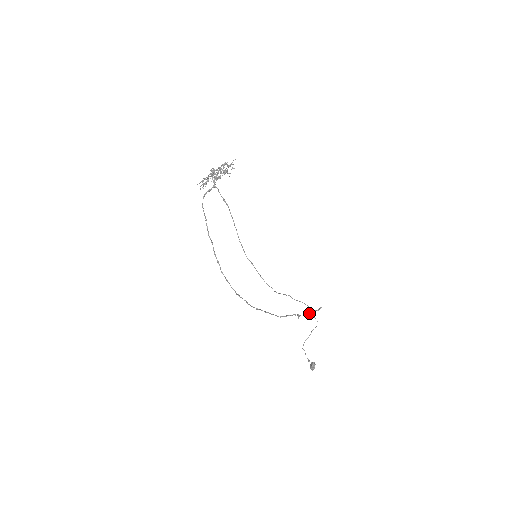
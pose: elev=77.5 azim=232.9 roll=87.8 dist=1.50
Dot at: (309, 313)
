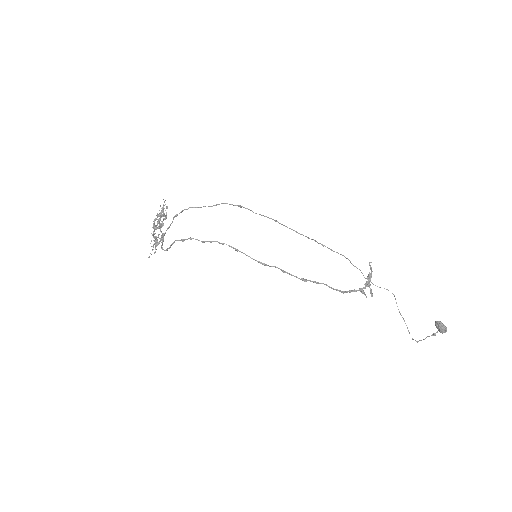
Dot at: (366, 278)
